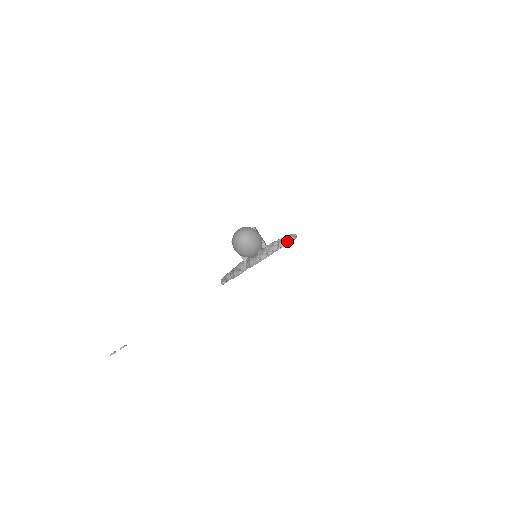
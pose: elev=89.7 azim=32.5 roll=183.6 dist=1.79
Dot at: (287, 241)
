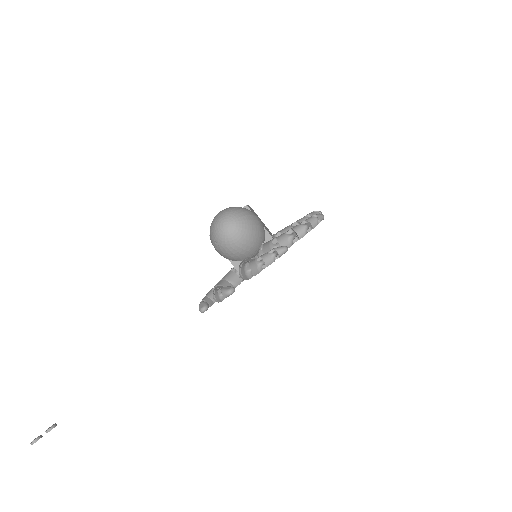
Dot at: (309, 225)
